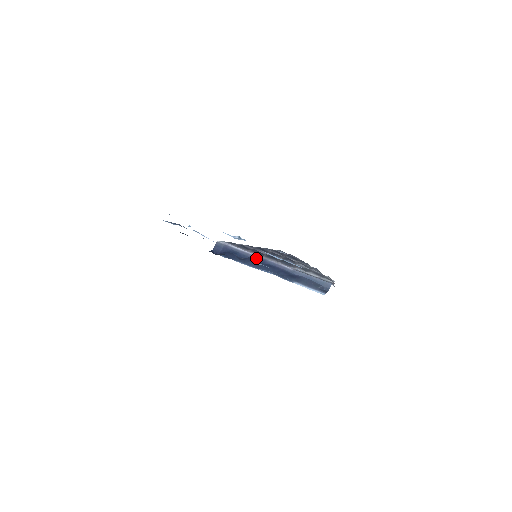
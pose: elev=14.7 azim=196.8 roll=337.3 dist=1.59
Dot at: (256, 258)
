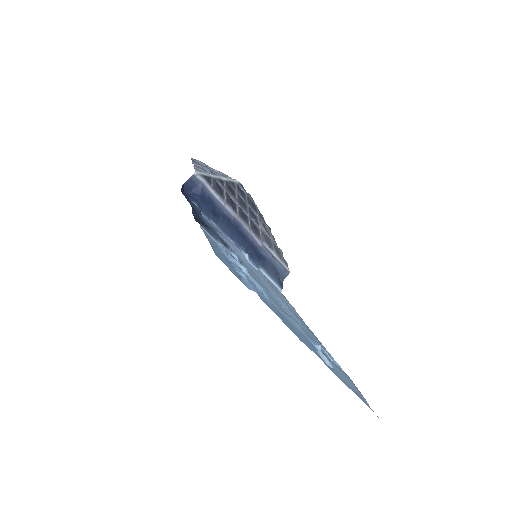
Dot at: (231, 218)
